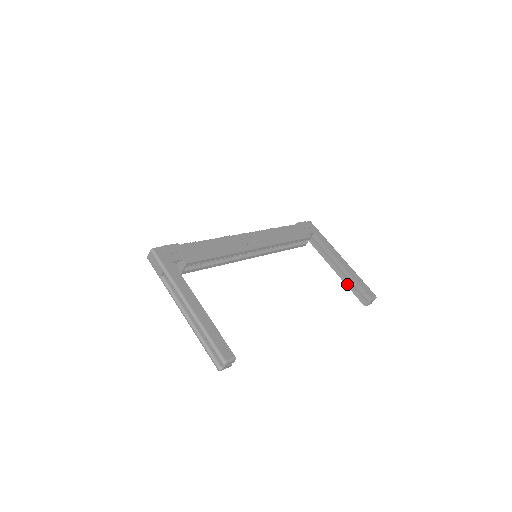
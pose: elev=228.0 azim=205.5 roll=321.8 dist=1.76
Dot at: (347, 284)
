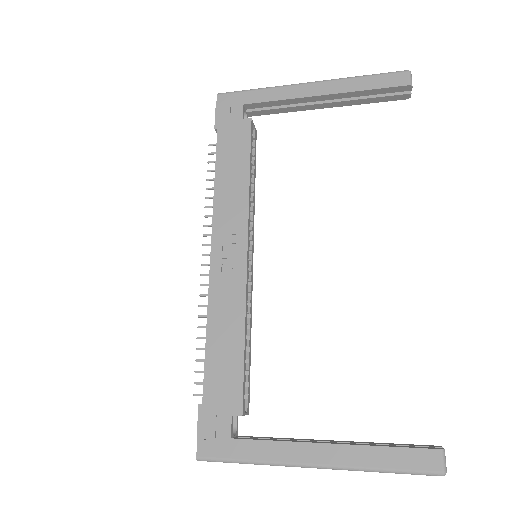
Dot at: (357, 104)
